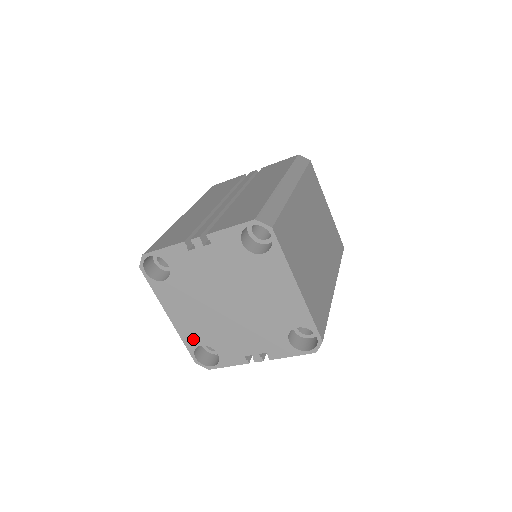
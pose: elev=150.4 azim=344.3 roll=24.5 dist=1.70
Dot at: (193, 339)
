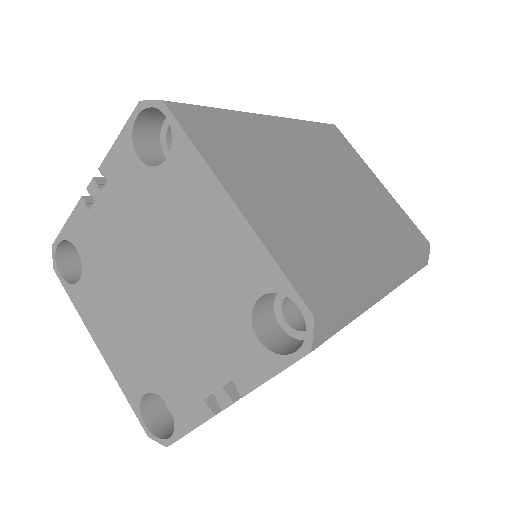
Dot at: (133, 383)
